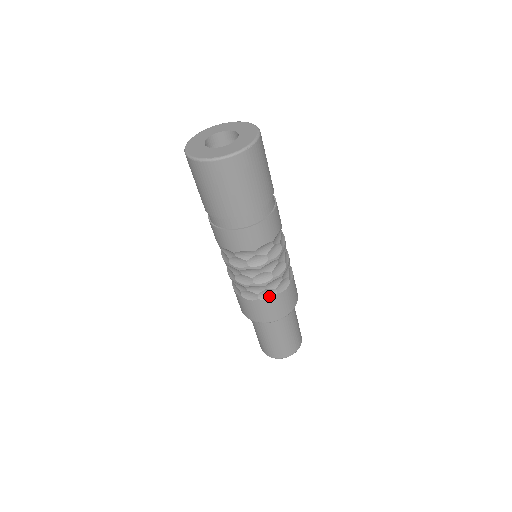
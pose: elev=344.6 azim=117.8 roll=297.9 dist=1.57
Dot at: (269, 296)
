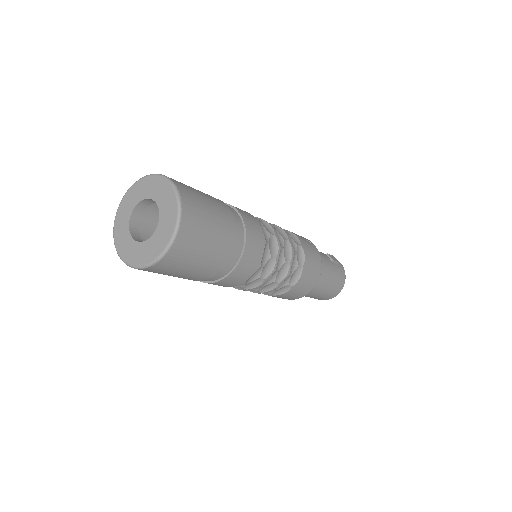
Dot at: (267, 294)
